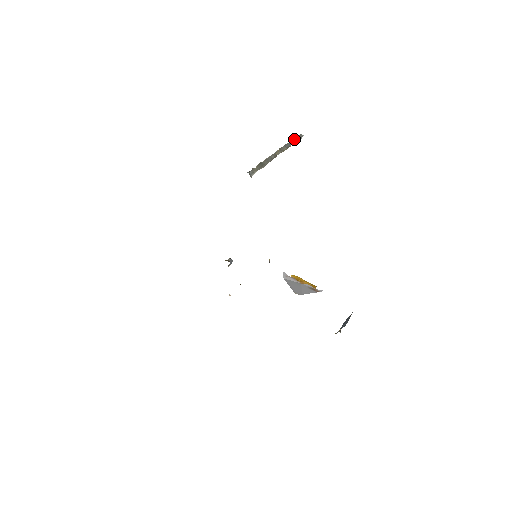
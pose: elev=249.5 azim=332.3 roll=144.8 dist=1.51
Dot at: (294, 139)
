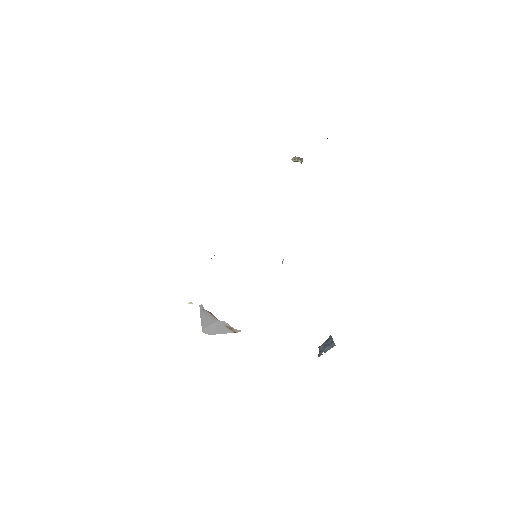
Dot at: occluded
